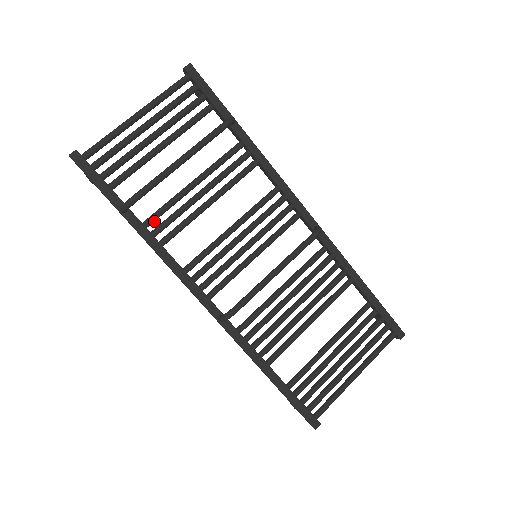
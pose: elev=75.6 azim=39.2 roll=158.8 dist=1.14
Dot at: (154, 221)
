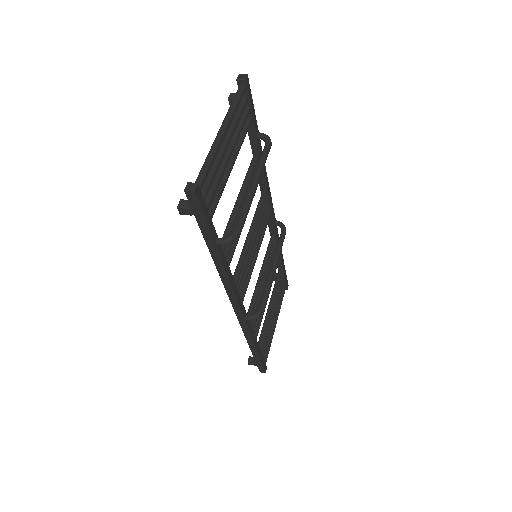
Dot at: (224, 246)
